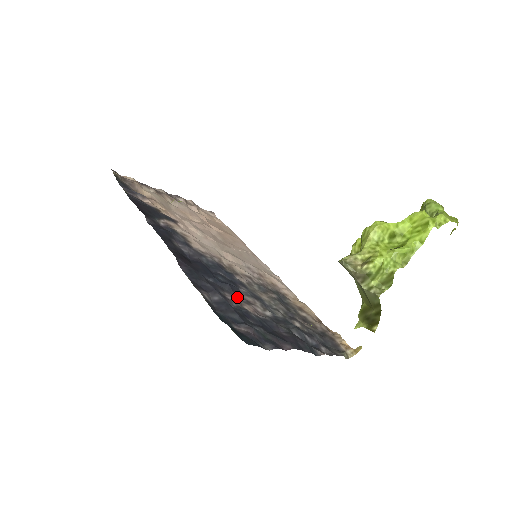
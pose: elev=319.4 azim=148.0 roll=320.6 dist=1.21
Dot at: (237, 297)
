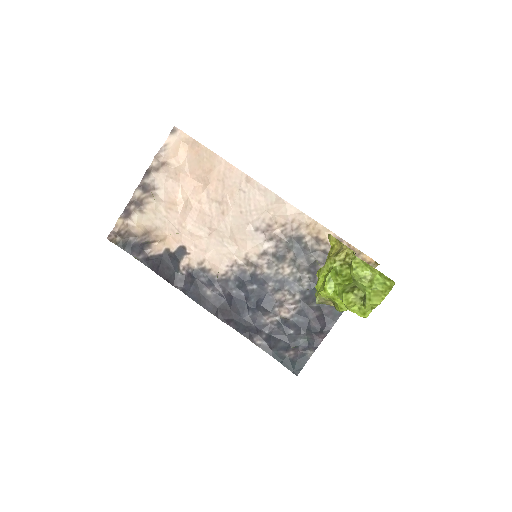
Dot at: (272, 311)
